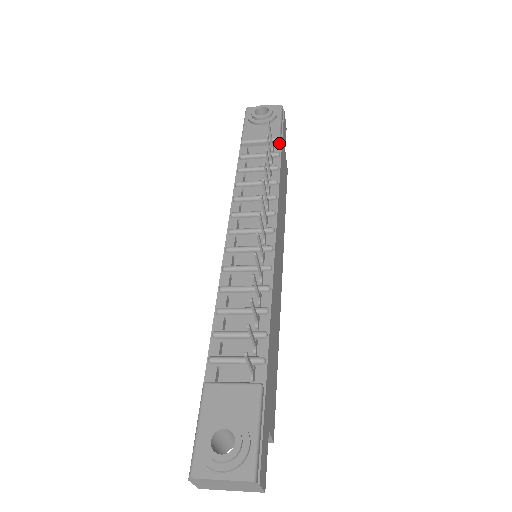
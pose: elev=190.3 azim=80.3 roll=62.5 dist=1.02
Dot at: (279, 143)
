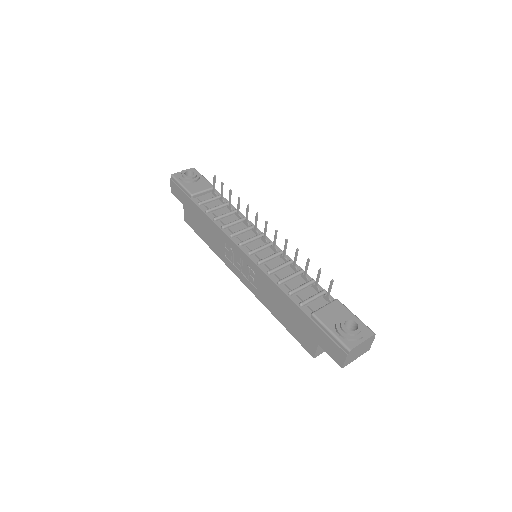
Dot at: (215, 190)
